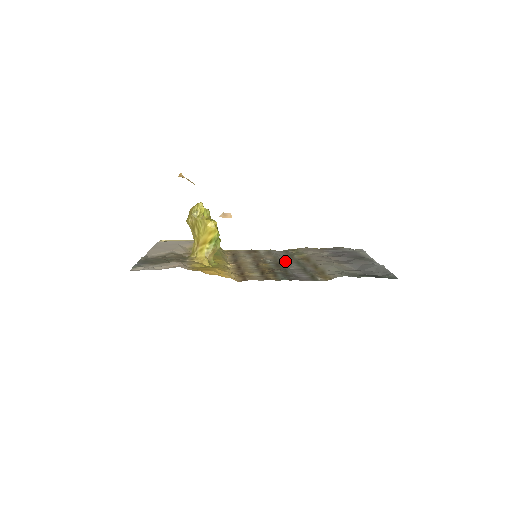
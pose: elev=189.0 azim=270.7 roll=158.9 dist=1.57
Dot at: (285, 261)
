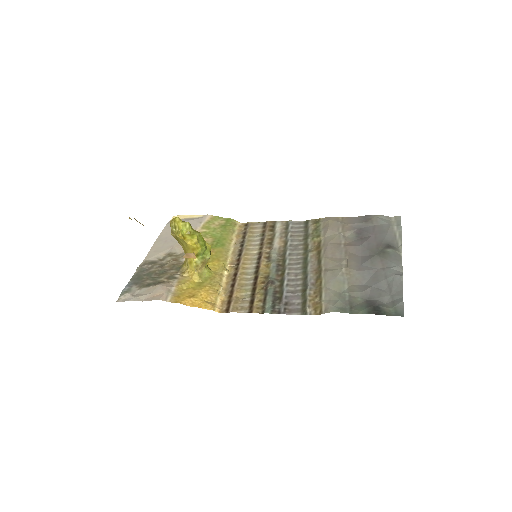
Dot at: (292, 255)
